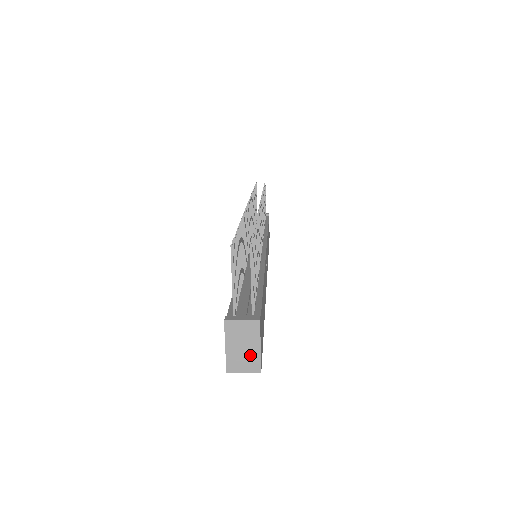
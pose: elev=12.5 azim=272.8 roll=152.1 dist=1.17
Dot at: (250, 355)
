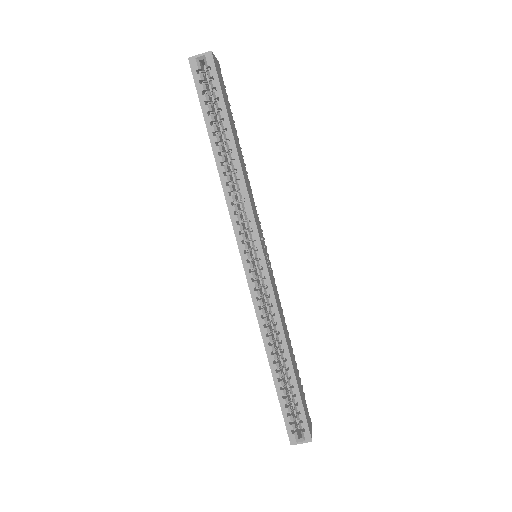
Dot at: occluded
